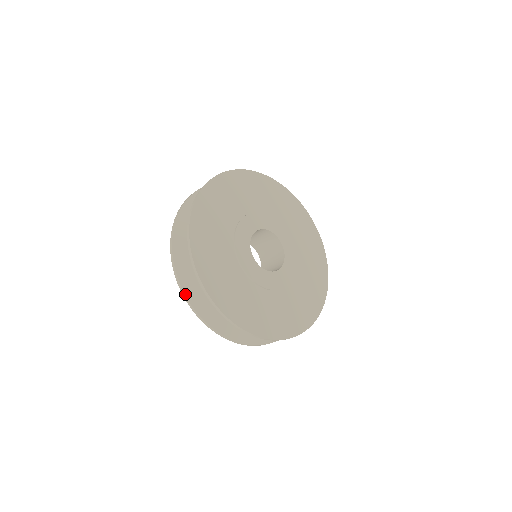
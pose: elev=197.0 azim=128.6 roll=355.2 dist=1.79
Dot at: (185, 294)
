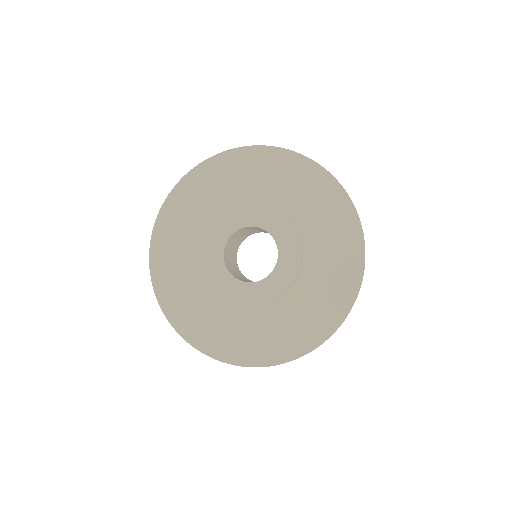
Dot at: occluded
